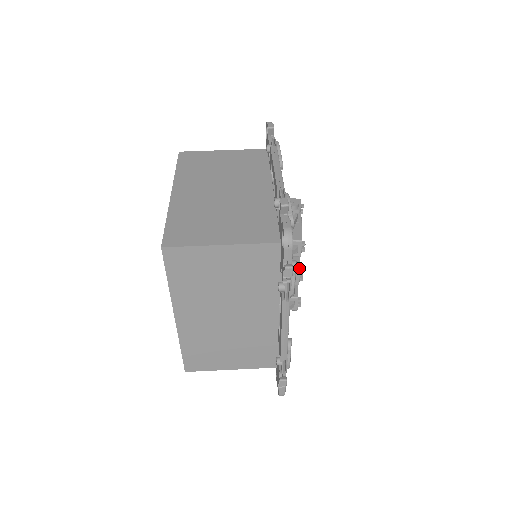
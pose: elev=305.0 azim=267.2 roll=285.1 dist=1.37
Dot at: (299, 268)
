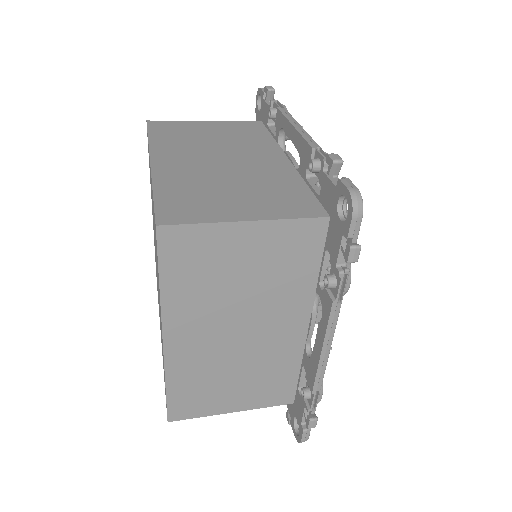
Dot at: occluded
